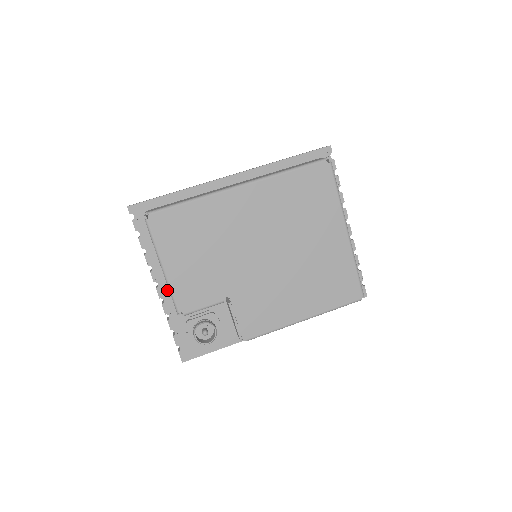
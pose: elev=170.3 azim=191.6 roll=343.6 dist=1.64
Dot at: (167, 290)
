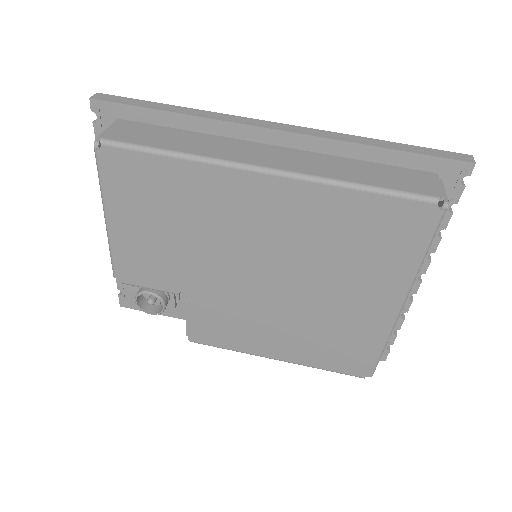
Dot at: occluded
